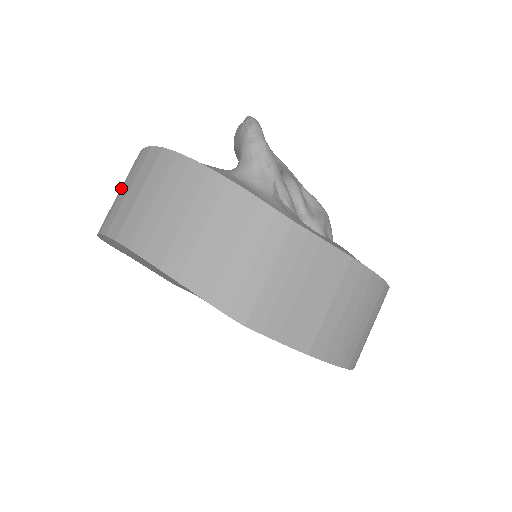
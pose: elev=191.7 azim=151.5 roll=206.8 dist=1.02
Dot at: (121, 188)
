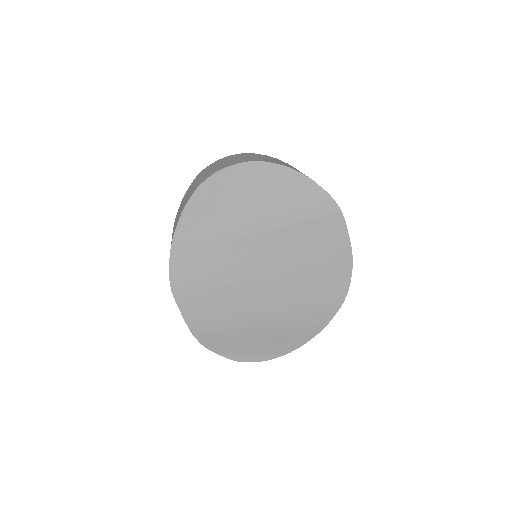
Dot at: (225, 161)
